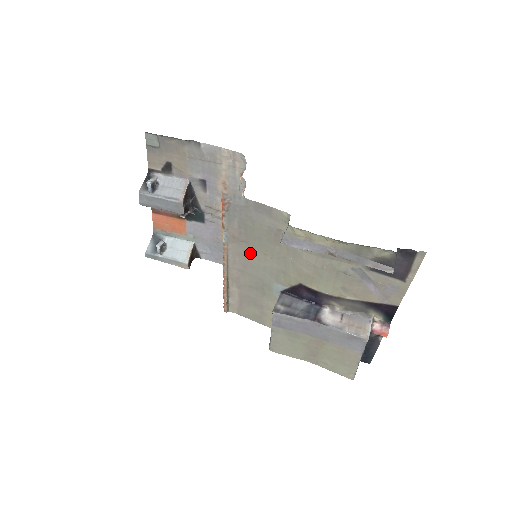
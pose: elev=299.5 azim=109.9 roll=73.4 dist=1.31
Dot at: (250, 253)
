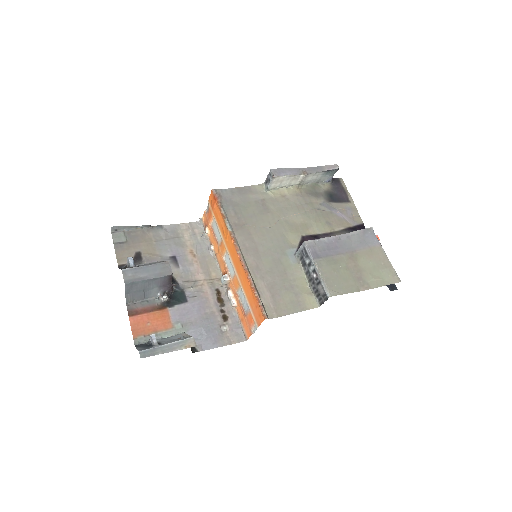
Dot at: (254, 233)
